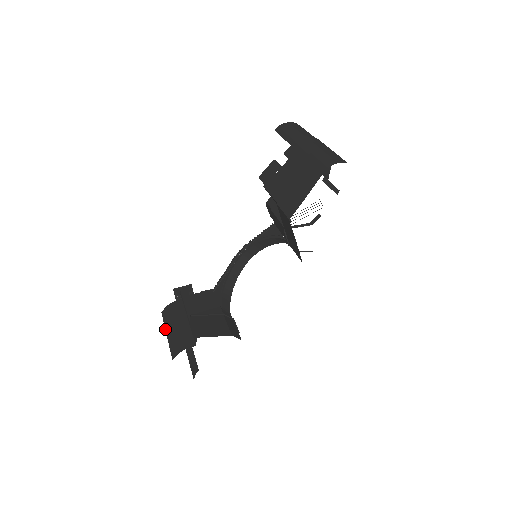
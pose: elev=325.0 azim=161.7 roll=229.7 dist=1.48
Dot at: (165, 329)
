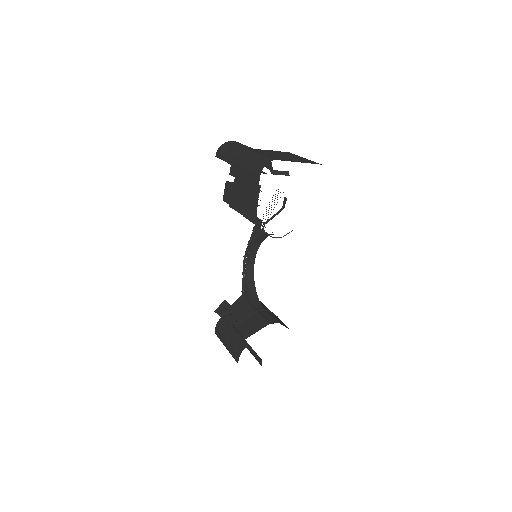
Dot at: (223, 344)
